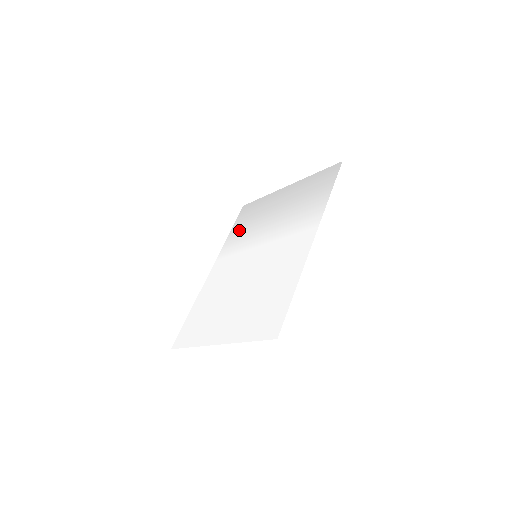
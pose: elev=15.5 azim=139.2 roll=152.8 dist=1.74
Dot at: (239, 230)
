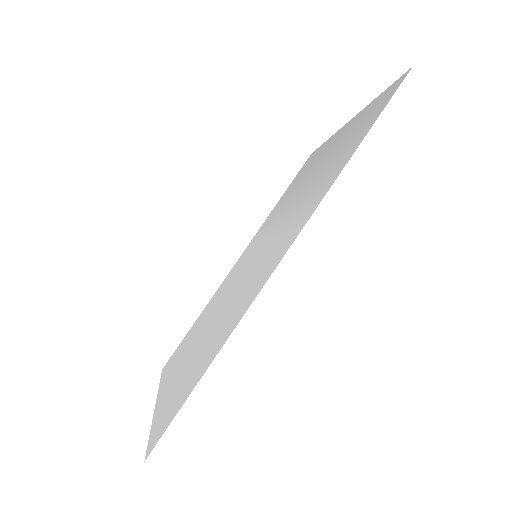
Dot at: (283, 198)
